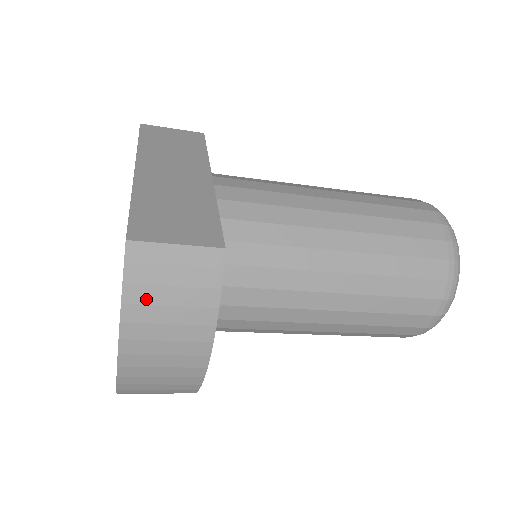
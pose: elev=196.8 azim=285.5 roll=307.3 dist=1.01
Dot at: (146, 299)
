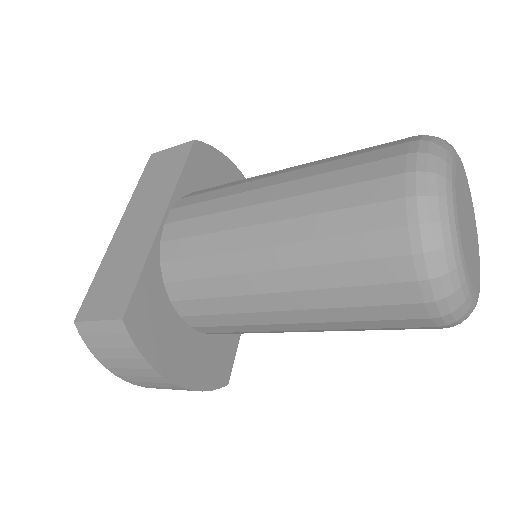
Dot at: (105, 356)
